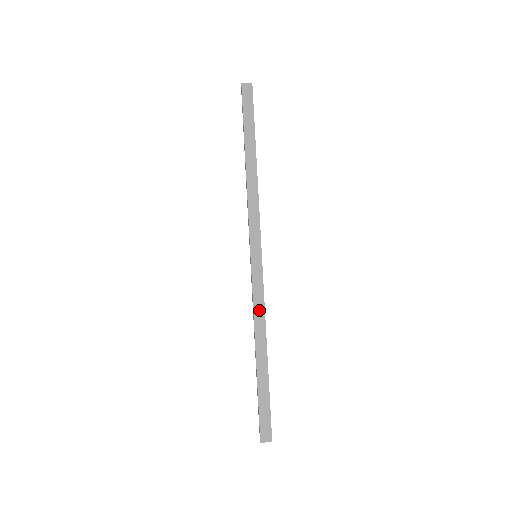
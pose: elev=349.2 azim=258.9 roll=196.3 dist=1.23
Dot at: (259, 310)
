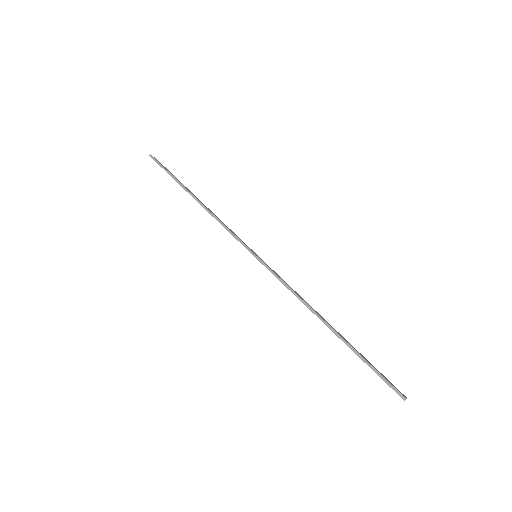
Dot at: (295, 292)
